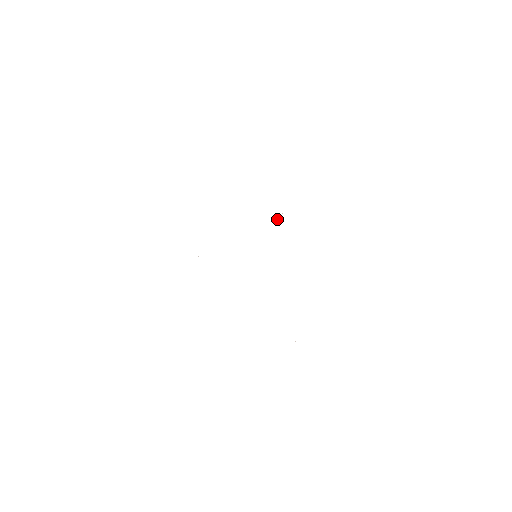
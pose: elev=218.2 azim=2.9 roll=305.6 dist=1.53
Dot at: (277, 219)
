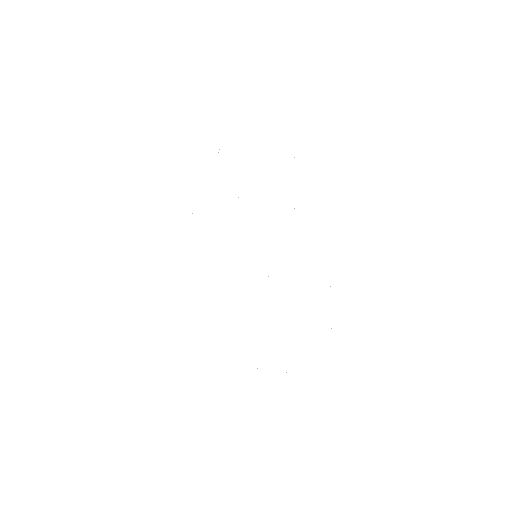
Dot at: occluded
